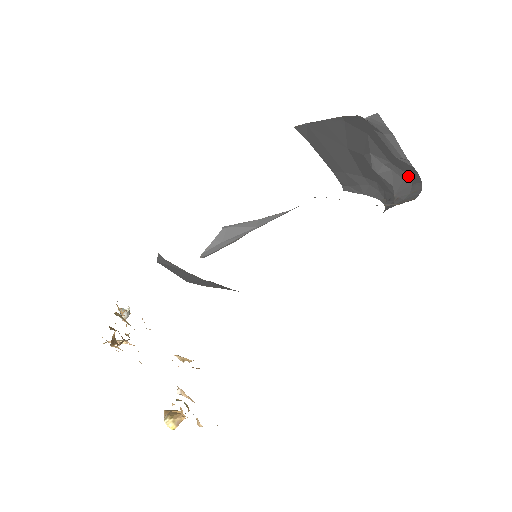
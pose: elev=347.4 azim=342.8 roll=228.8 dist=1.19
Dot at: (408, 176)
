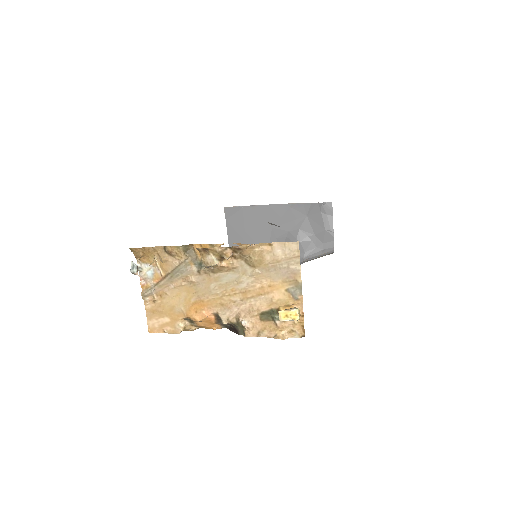
Dot at: (322, 244)
